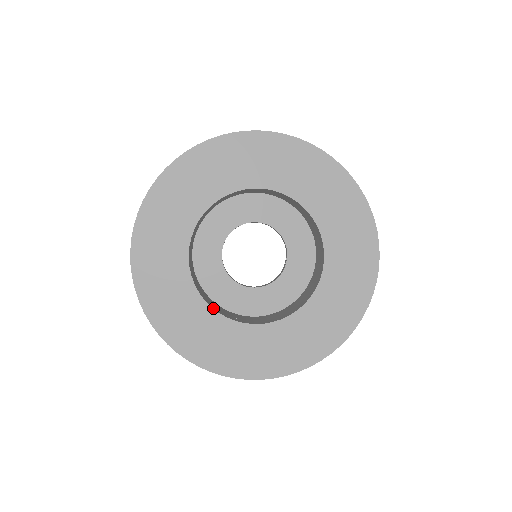
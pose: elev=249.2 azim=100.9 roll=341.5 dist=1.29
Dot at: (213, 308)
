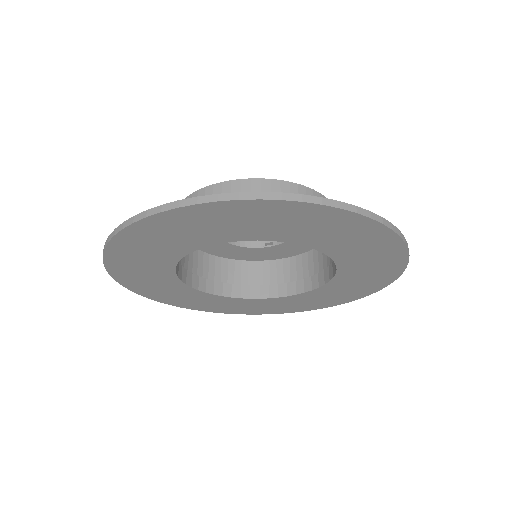
Dot at: occluded
